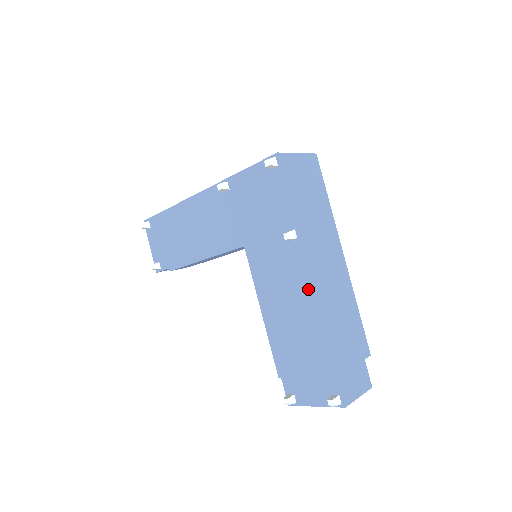
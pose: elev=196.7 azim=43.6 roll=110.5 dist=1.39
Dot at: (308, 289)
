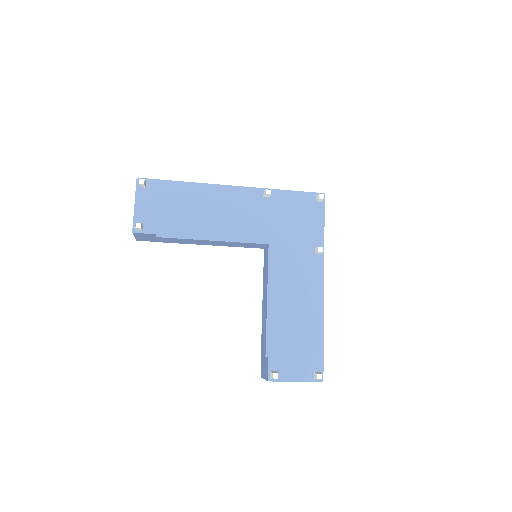
Dot at: (319, 291)
